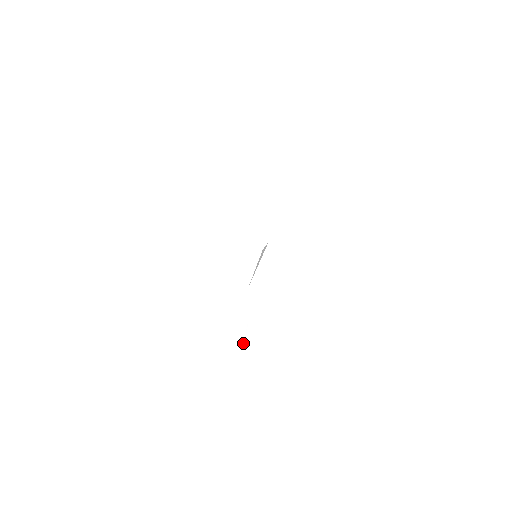
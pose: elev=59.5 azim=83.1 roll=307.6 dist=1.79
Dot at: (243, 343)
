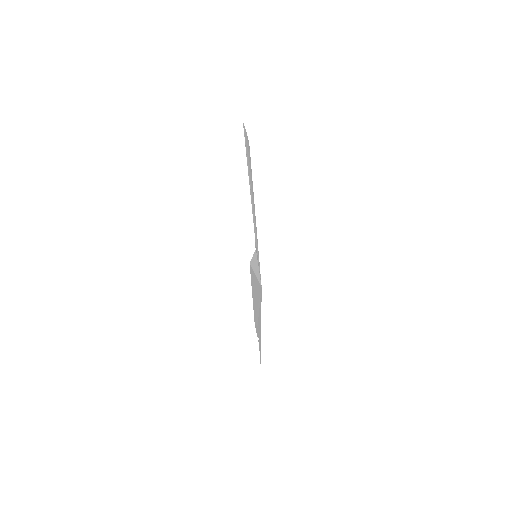
Dot at: occluded
